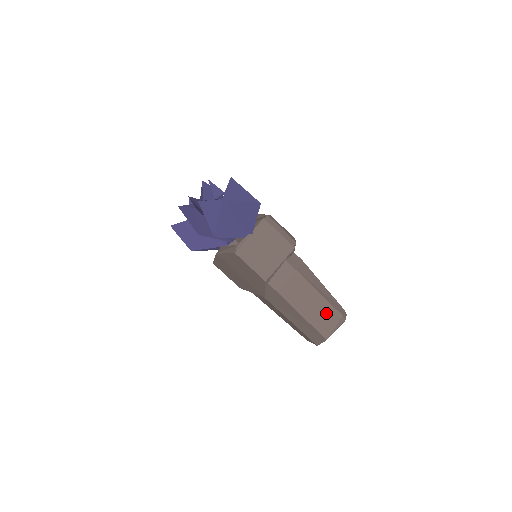
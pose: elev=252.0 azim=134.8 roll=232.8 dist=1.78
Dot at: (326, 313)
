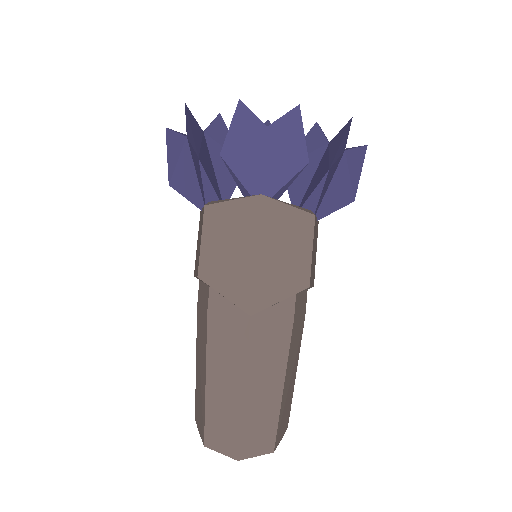
Dot at: (288, 406)
